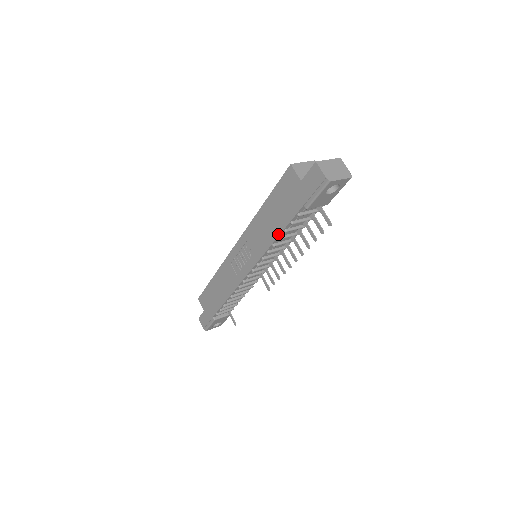
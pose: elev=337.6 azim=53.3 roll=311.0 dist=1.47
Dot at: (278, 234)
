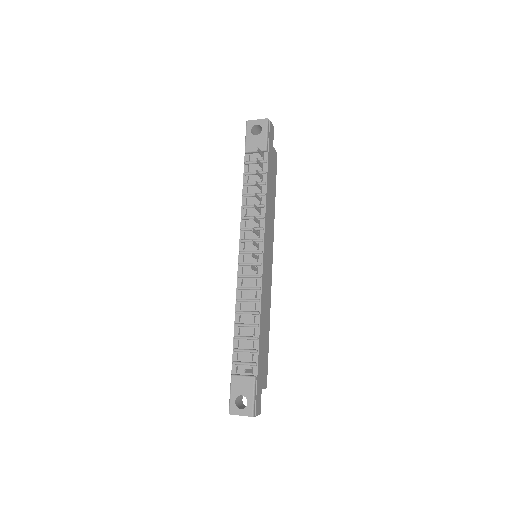
Dot at: (243, 193)
